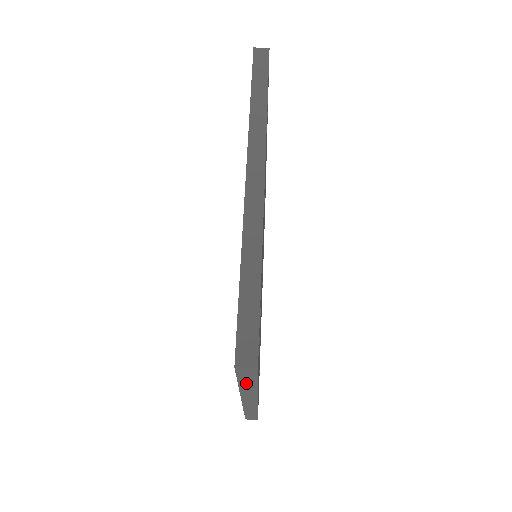
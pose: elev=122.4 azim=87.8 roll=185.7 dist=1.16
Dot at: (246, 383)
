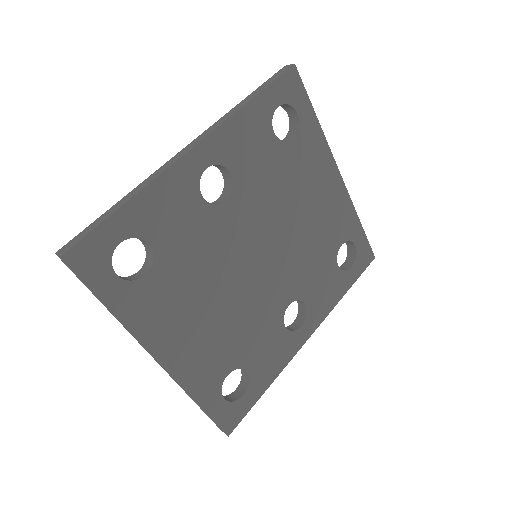
Dot at: (99, 299)
